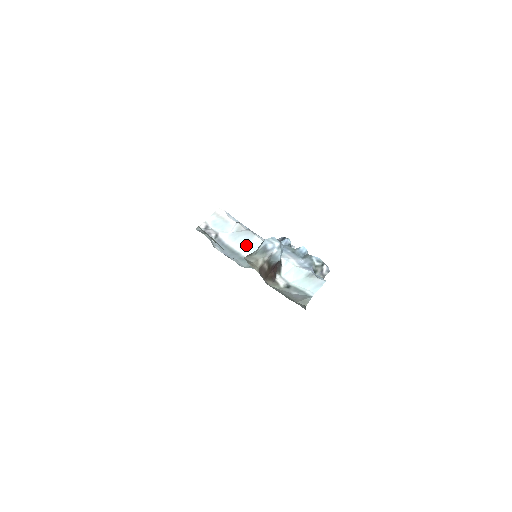
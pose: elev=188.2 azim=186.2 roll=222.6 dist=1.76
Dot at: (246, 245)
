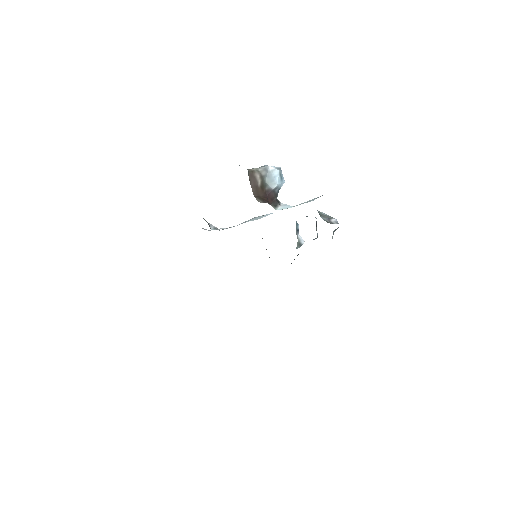
Dot at: occluded
